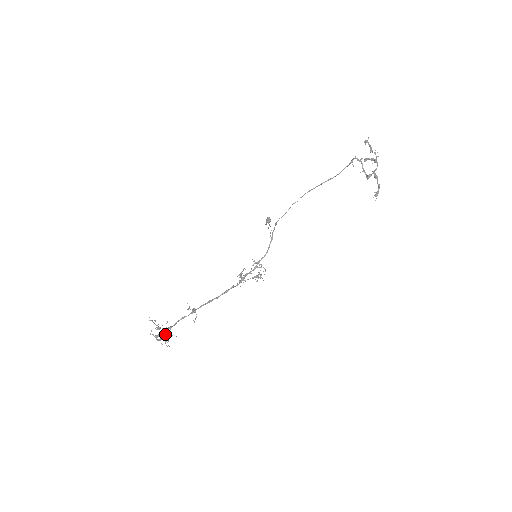
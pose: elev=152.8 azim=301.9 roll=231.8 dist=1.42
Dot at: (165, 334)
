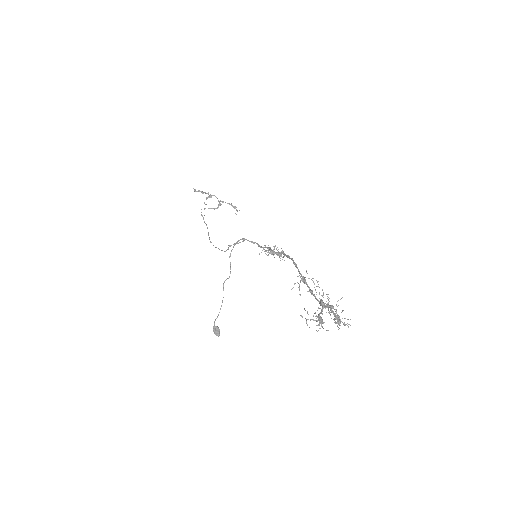
Dot at: occluded
